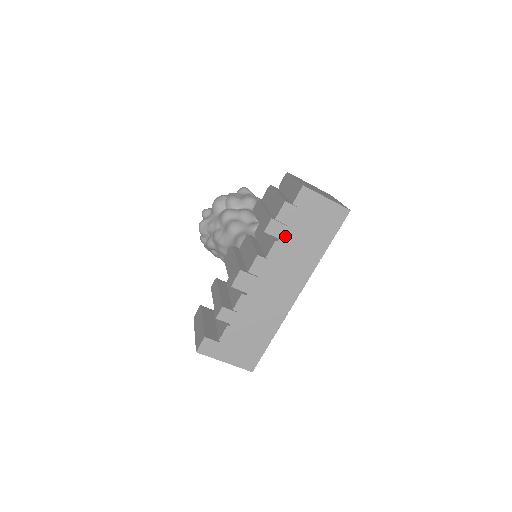
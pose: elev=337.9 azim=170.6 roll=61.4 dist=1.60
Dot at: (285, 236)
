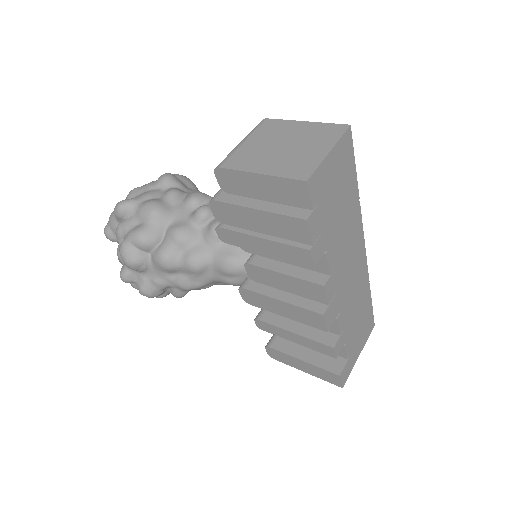
Dot at: (328, 238)
